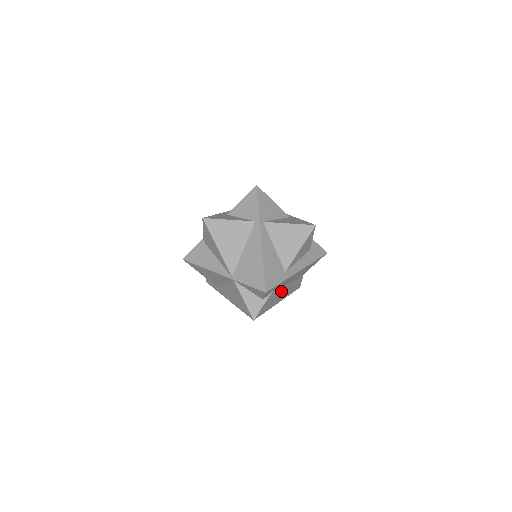
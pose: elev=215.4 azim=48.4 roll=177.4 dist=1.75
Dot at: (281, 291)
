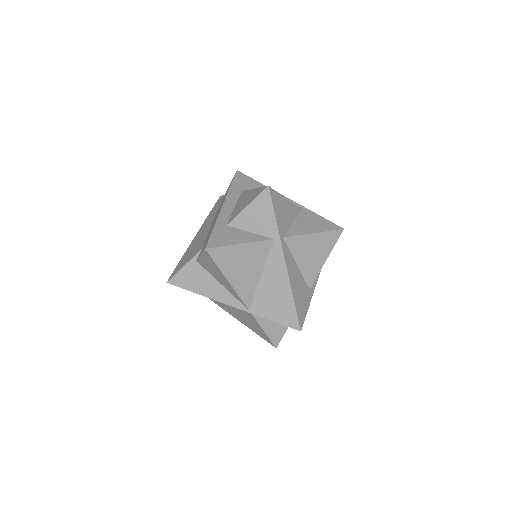
Dot at: occluded
